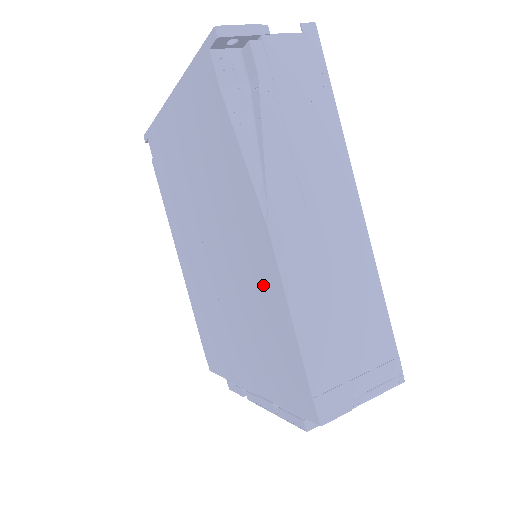
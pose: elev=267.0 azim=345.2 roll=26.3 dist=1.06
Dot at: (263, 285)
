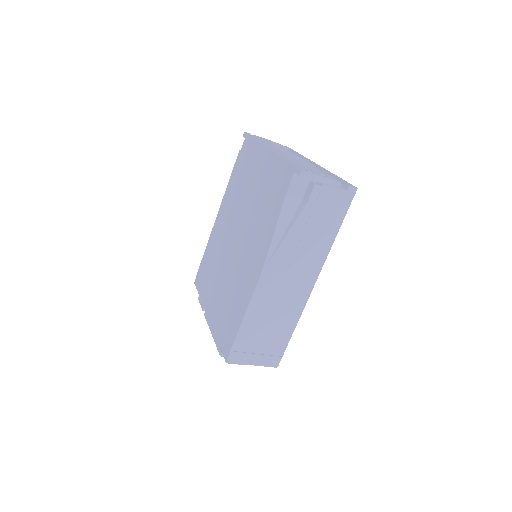
Dot at: (244, 288)
